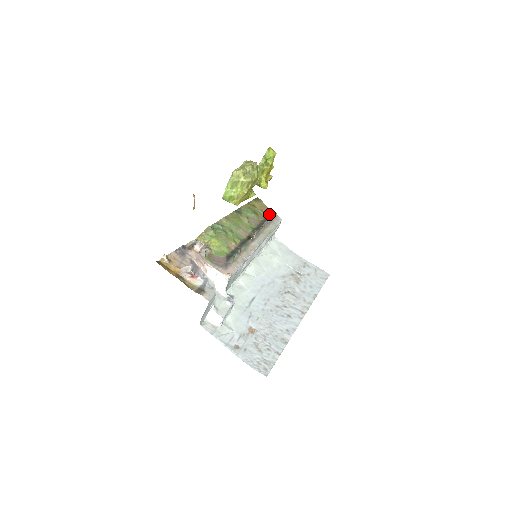
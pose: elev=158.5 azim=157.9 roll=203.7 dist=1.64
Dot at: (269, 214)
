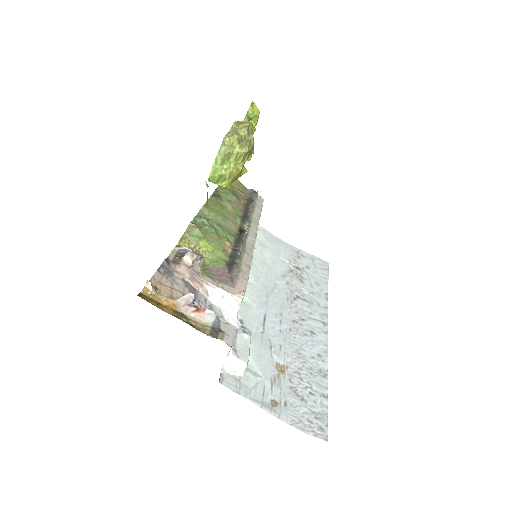
Dot at: (248, 194)
